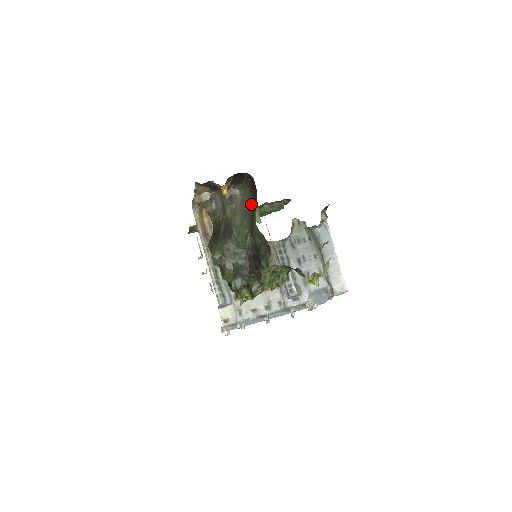
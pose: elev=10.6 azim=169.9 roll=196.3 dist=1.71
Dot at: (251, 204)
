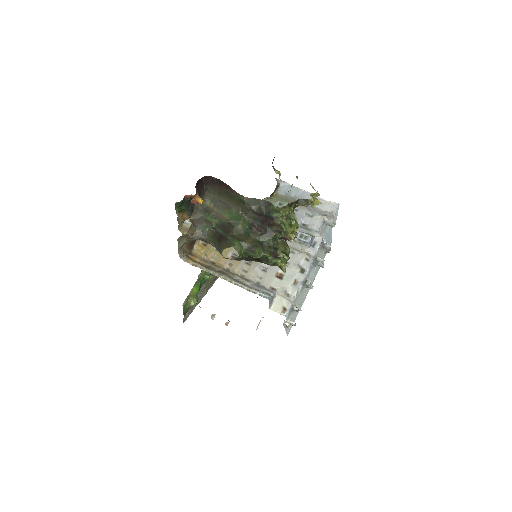
Dot at: (225, 196)
